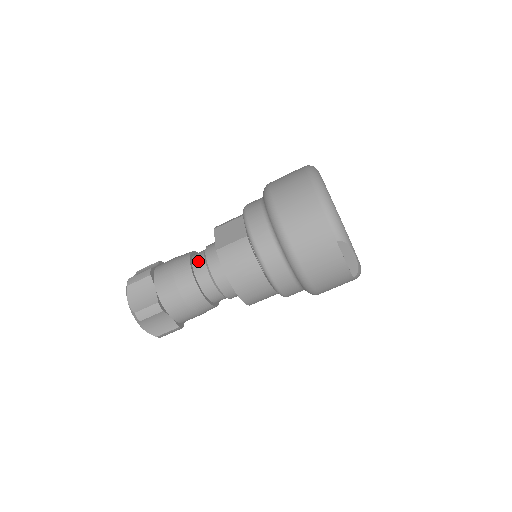
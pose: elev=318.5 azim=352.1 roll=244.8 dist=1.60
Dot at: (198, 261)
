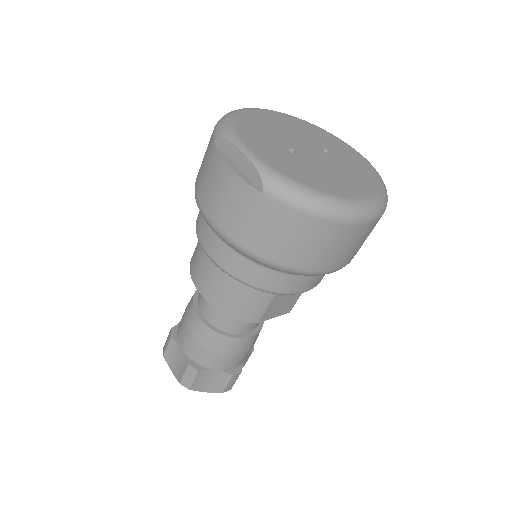
Dot at: occluded
